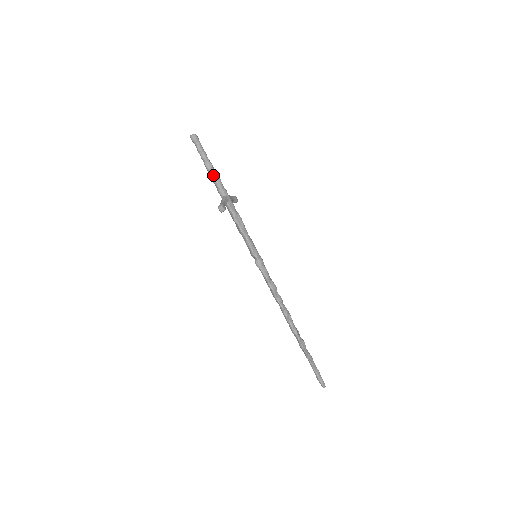
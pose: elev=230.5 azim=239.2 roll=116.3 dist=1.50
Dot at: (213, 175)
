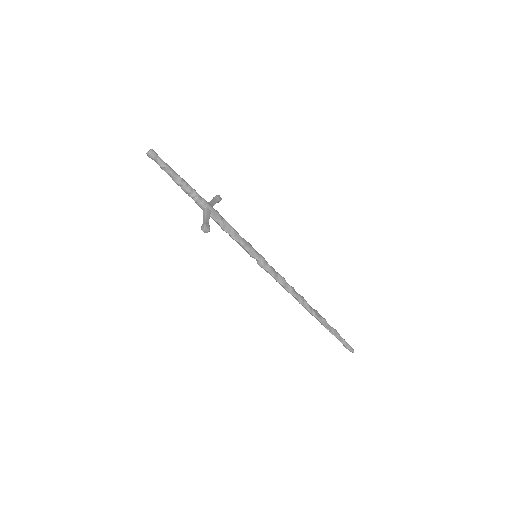
Dot at: (186, 189)
